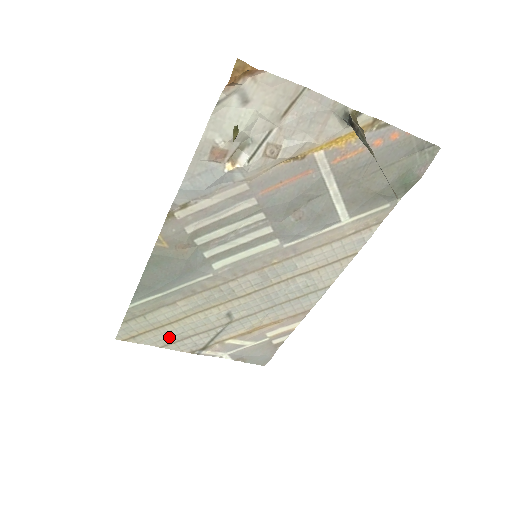
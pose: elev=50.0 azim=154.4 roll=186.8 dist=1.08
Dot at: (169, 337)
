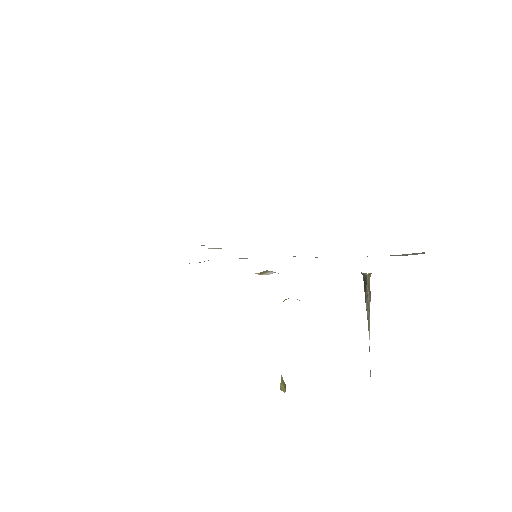
Dot at: occluded
